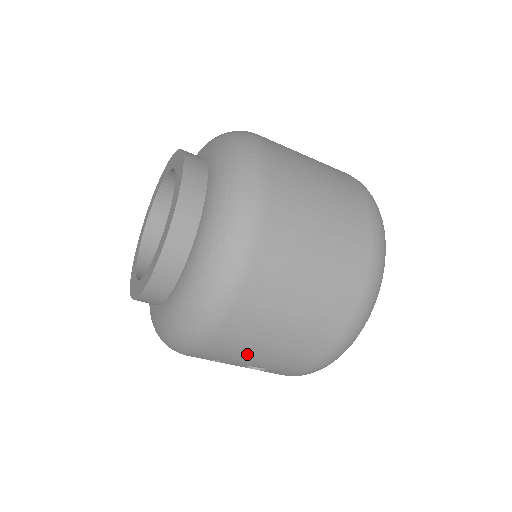
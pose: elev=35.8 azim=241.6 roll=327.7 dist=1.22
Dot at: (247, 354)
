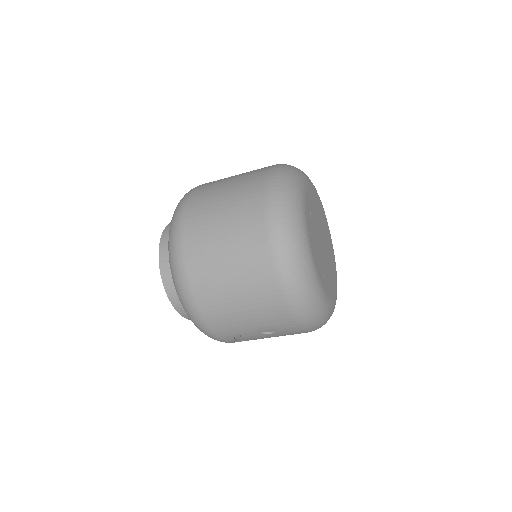
Dot at: (236, 320)
